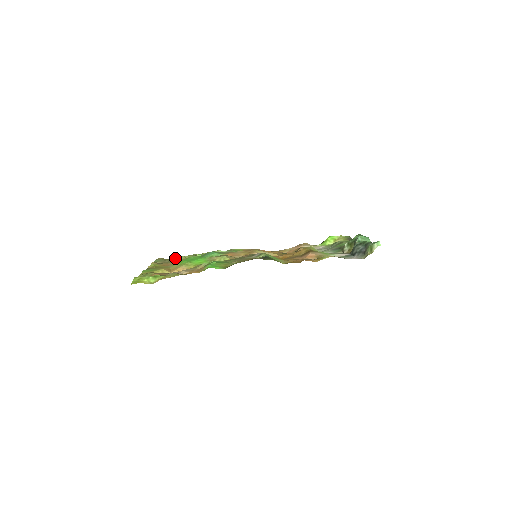
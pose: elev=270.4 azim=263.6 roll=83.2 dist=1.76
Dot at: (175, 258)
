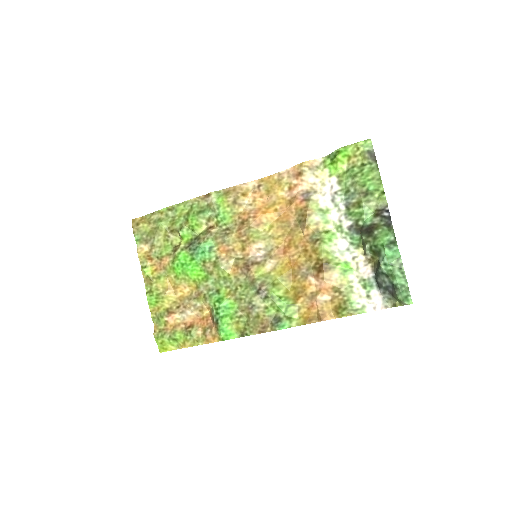
Dot at: (152, 222)
